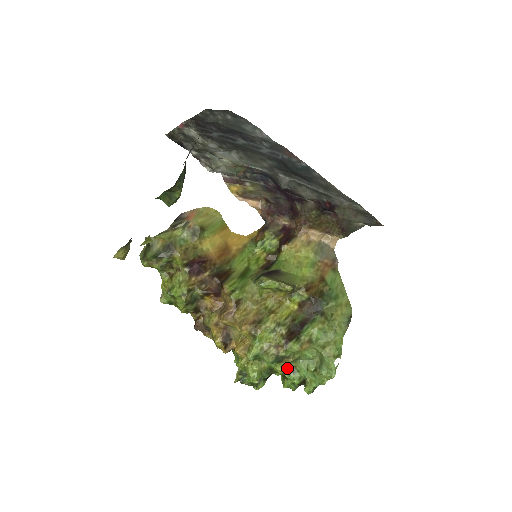
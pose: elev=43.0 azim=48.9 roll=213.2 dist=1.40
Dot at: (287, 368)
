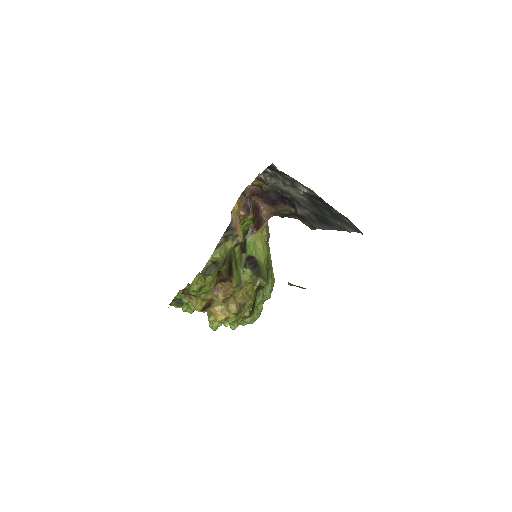
Dot at: occluded
